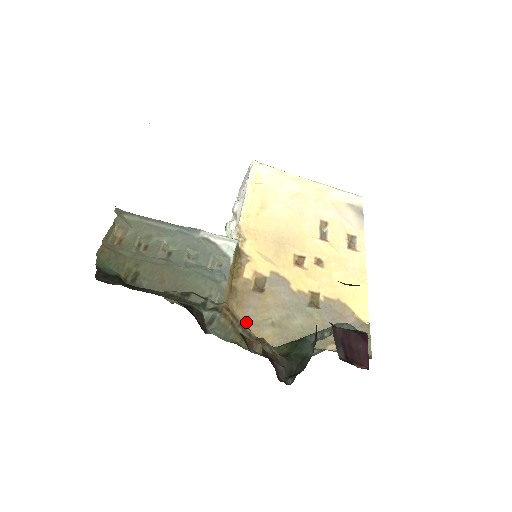
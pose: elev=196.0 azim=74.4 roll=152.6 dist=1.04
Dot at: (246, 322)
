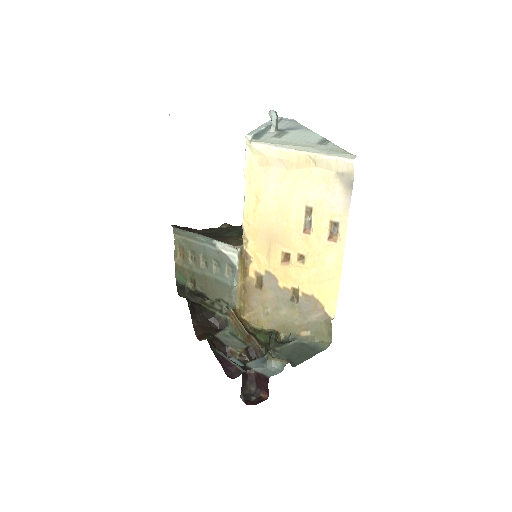
Dot at: (253, 311)
